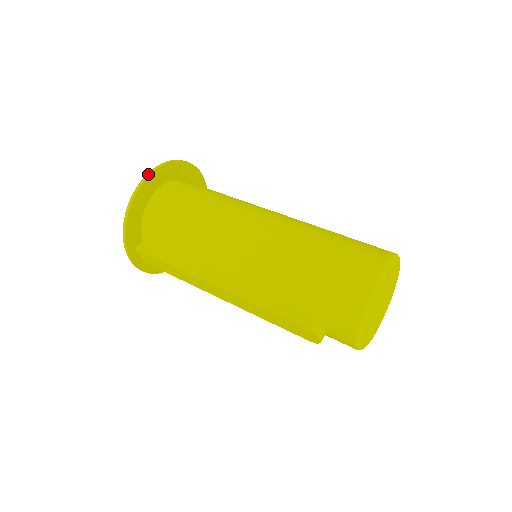
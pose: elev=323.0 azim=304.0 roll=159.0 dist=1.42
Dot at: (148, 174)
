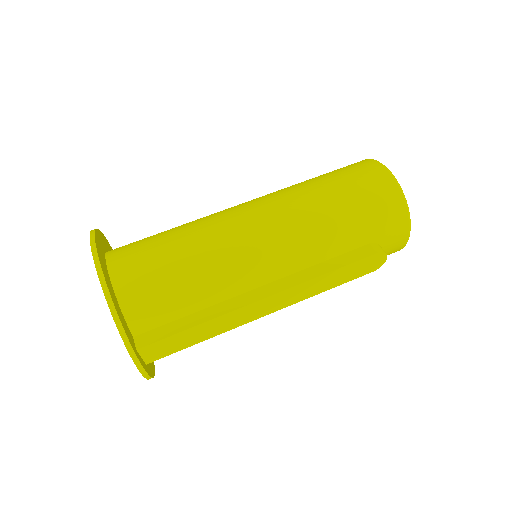
Dot at: (93, 251)
